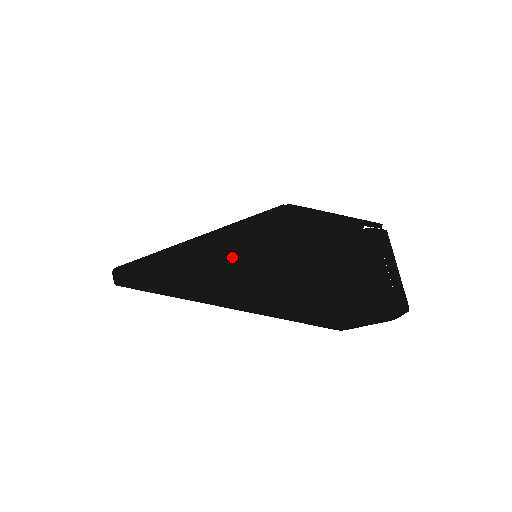
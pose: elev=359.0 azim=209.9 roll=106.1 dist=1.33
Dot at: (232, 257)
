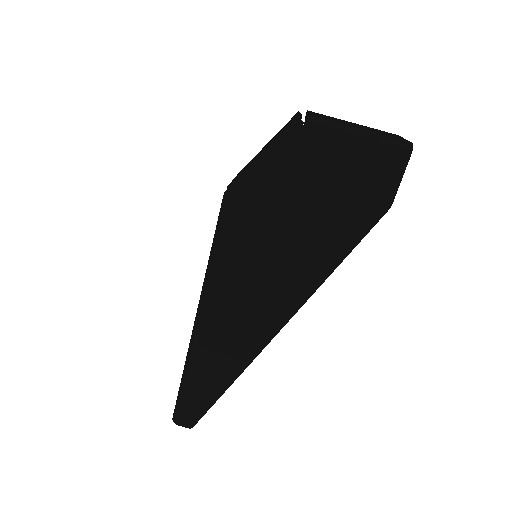
Dot at: (244, 280)
